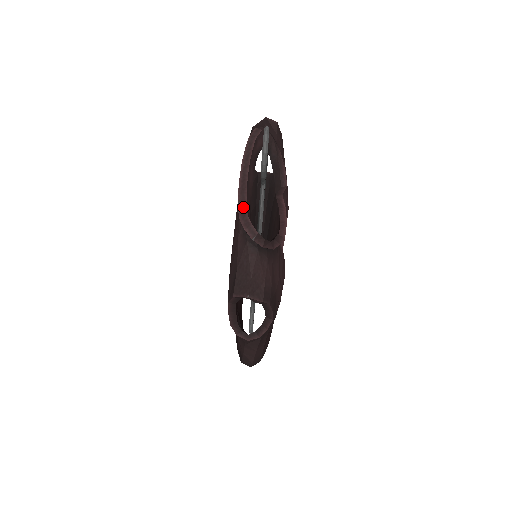
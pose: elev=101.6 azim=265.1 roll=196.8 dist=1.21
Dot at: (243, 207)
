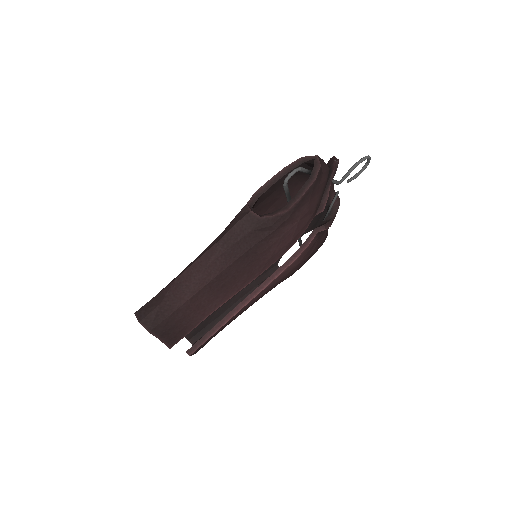
Dot at: occluded
